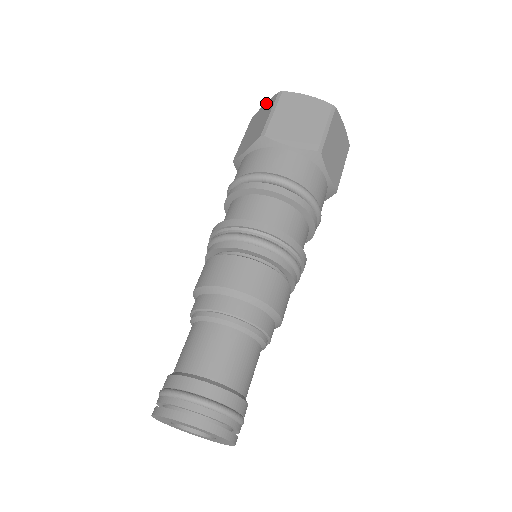
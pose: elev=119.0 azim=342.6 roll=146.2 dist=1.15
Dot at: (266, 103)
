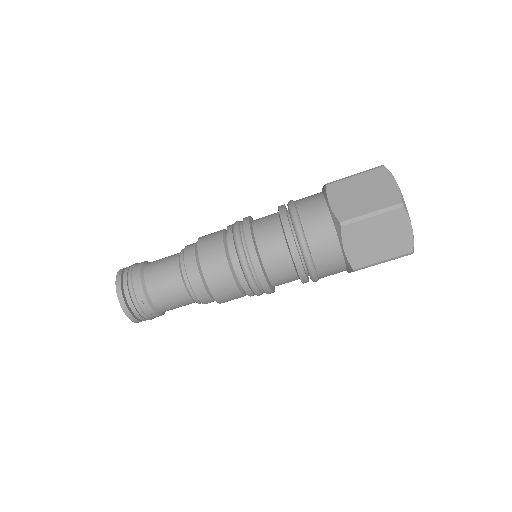
Dot at: (395, 185)
